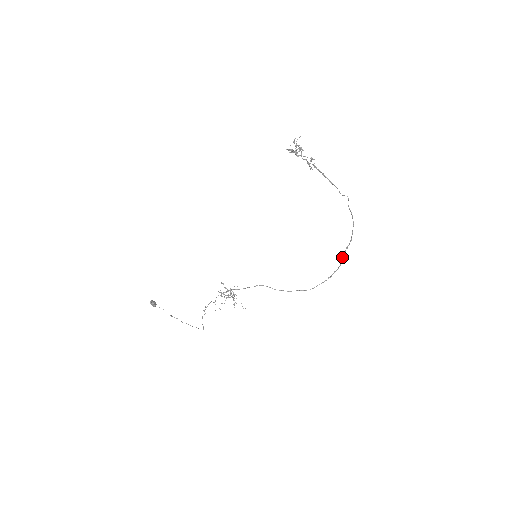
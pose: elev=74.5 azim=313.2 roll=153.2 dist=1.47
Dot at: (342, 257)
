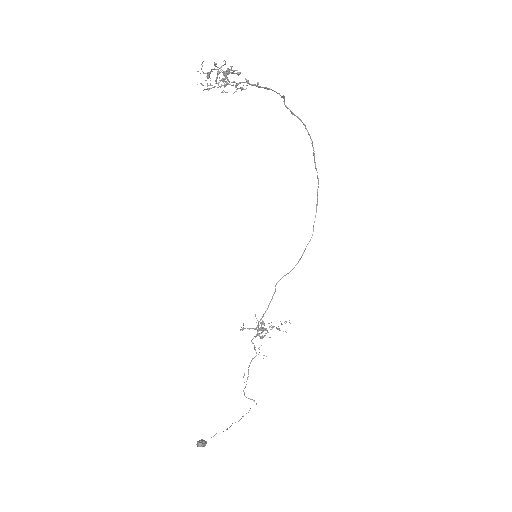
Dot at: (316, 170)
